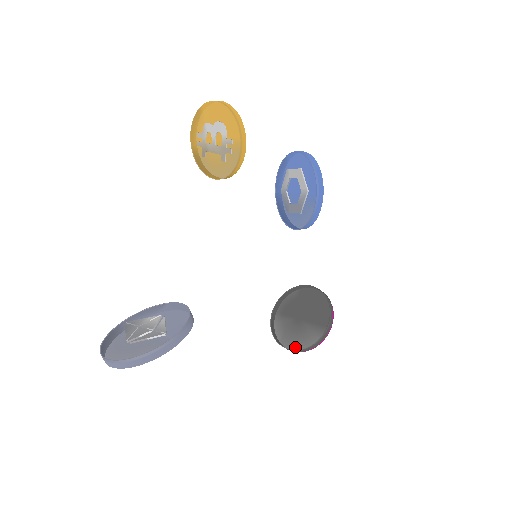
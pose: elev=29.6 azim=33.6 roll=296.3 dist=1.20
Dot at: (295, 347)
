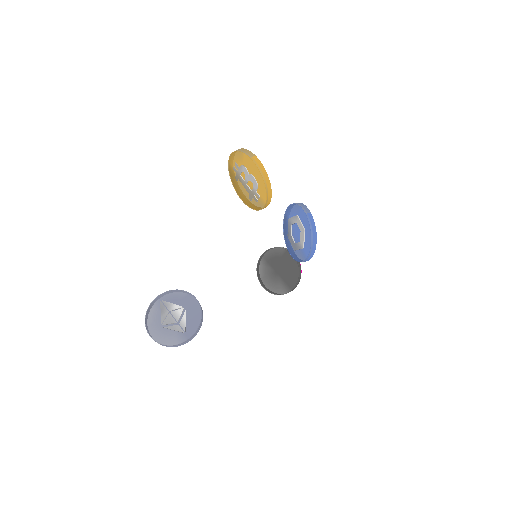
Dot at: (268, 289)
